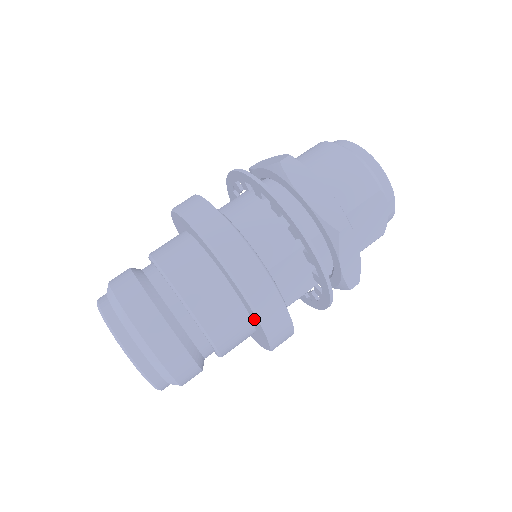
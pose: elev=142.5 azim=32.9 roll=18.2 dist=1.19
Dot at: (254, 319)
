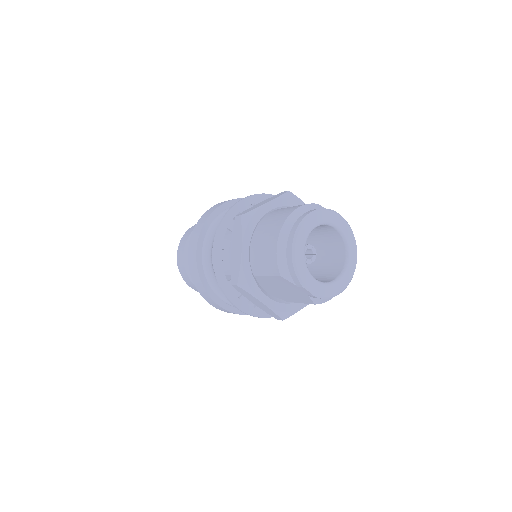
Dot at: occluded
